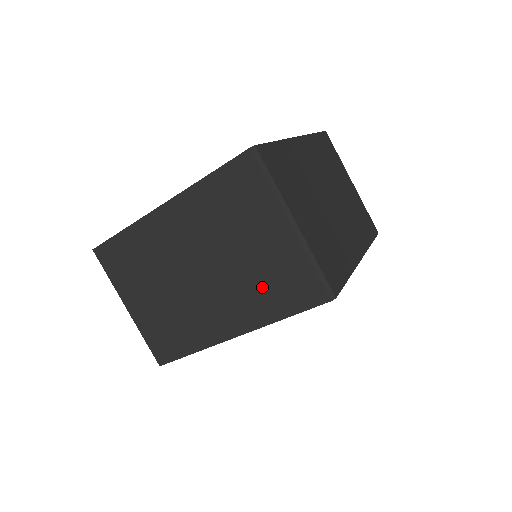
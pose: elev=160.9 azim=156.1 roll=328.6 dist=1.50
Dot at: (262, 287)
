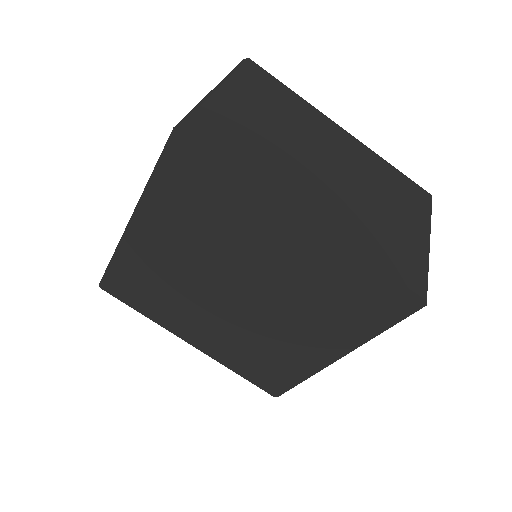
Dot at: (375, 232)
